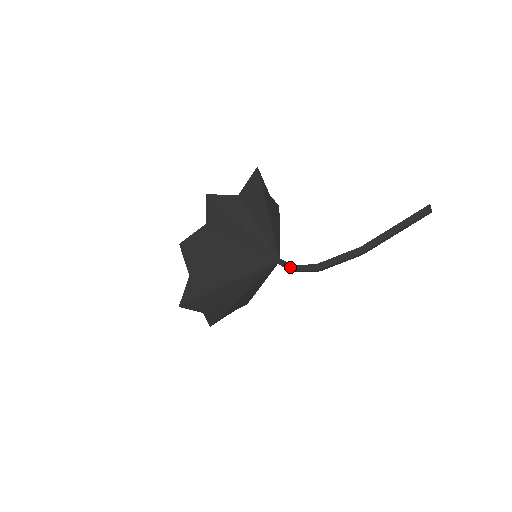
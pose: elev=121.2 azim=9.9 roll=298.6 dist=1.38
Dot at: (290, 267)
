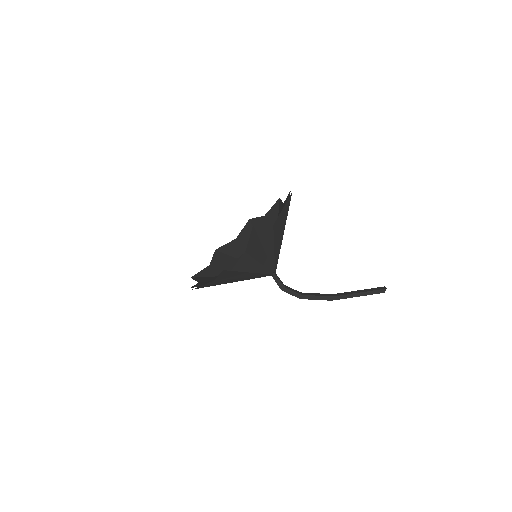
Dot at: (282, 287)
